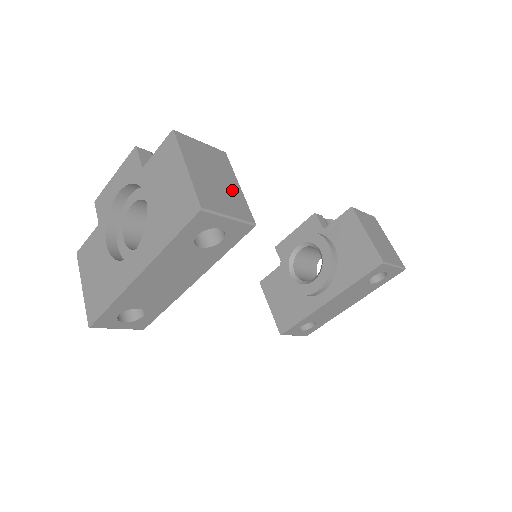
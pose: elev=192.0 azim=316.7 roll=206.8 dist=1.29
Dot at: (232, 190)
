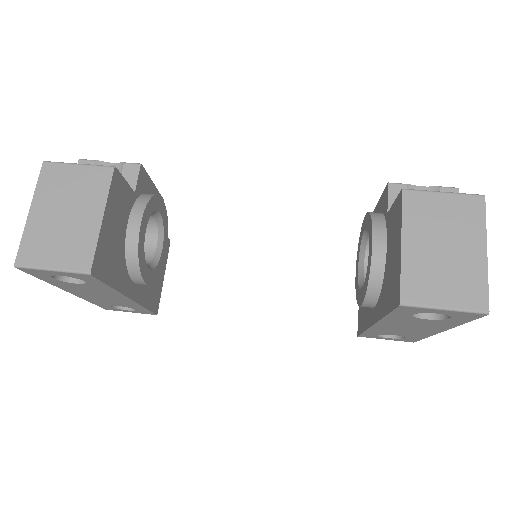
Dot at: (83, 228)
